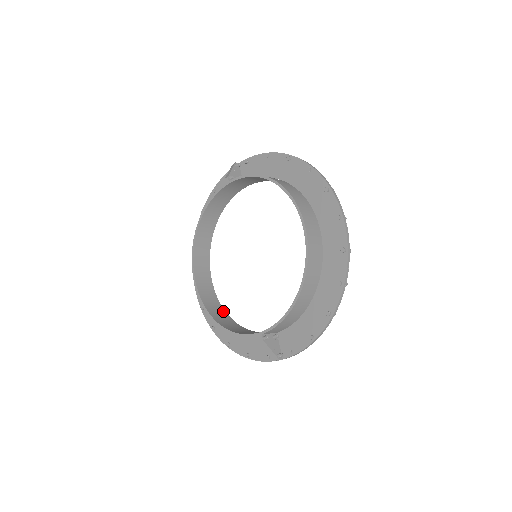
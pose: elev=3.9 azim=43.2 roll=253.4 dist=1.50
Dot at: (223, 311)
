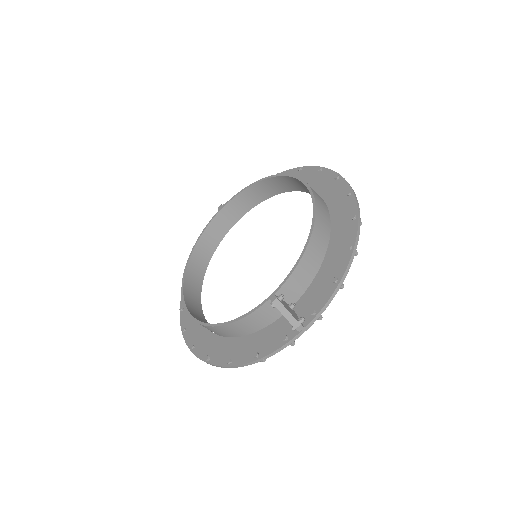
Dot at: occluded
